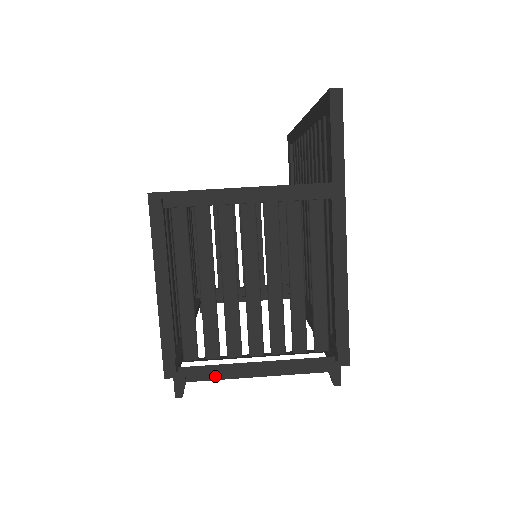
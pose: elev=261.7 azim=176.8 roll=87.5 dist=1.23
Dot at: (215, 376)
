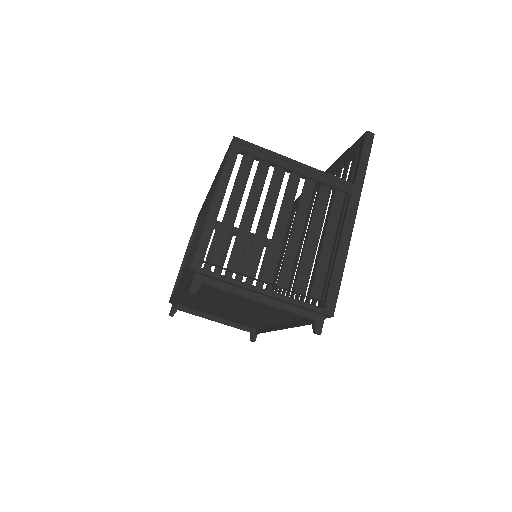
Dot at: (227, 287)
